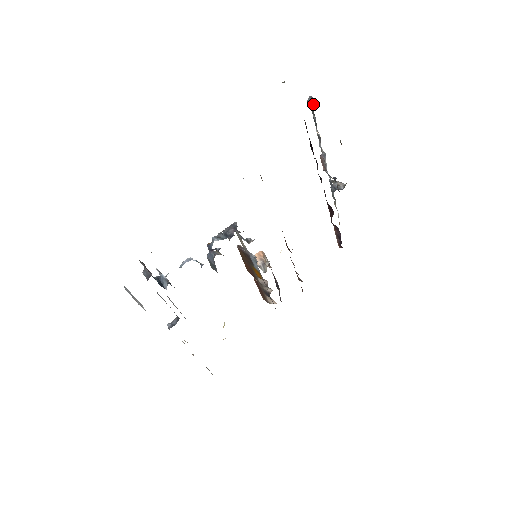
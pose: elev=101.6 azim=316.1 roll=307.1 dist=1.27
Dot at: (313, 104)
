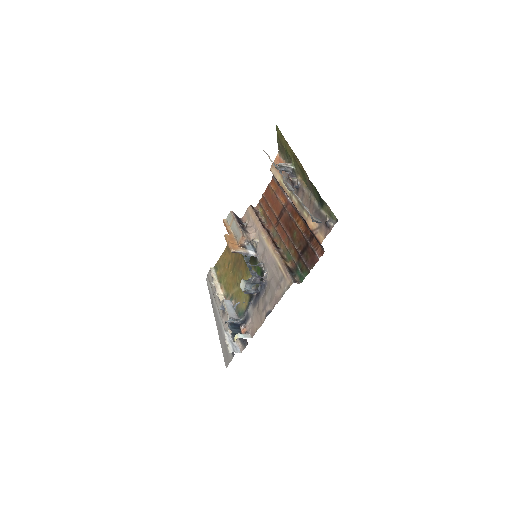
Dot at: occluded
